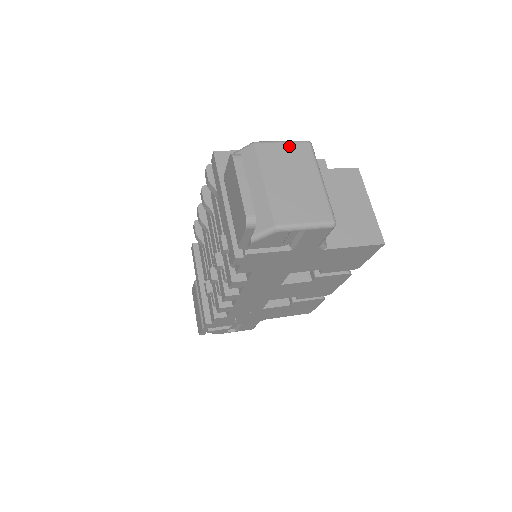
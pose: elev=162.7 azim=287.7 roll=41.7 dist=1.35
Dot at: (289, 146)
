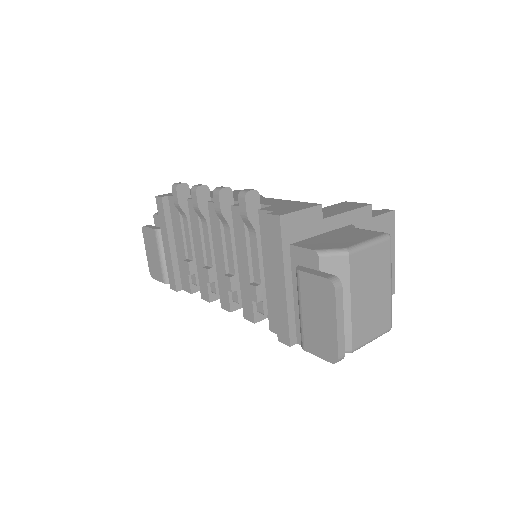
Dot at: (375, 249)
